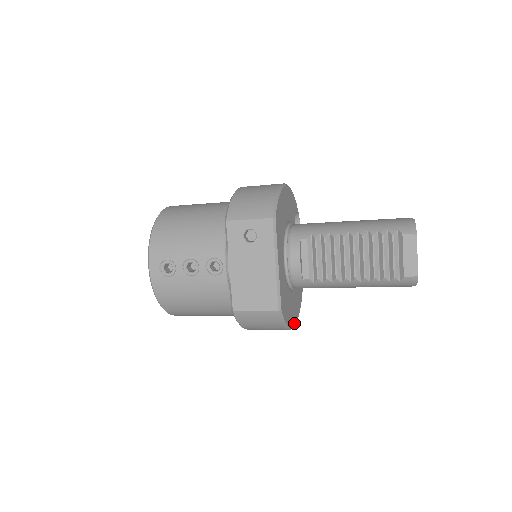
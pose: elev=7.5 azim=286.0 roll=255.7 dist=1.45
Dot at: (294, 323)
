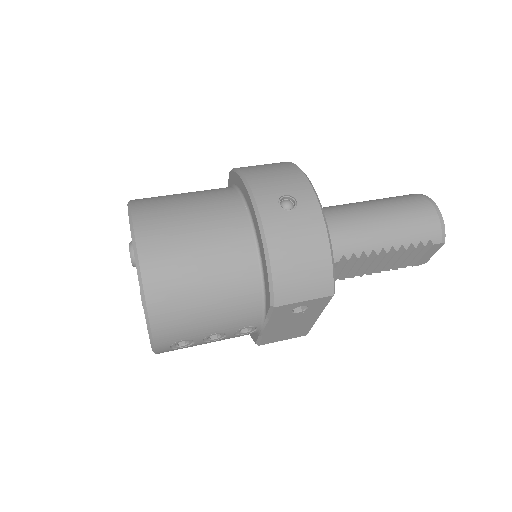
Dot at: occluded
